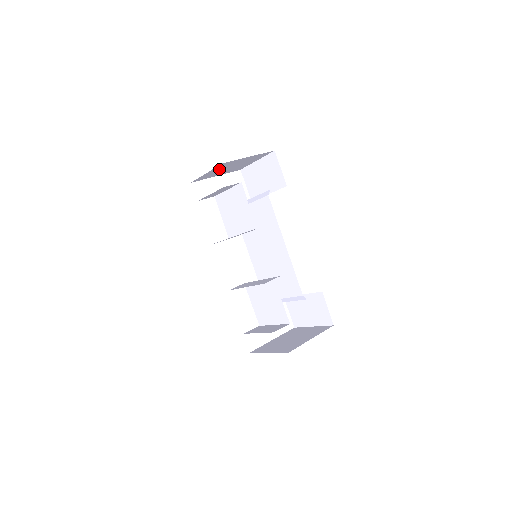
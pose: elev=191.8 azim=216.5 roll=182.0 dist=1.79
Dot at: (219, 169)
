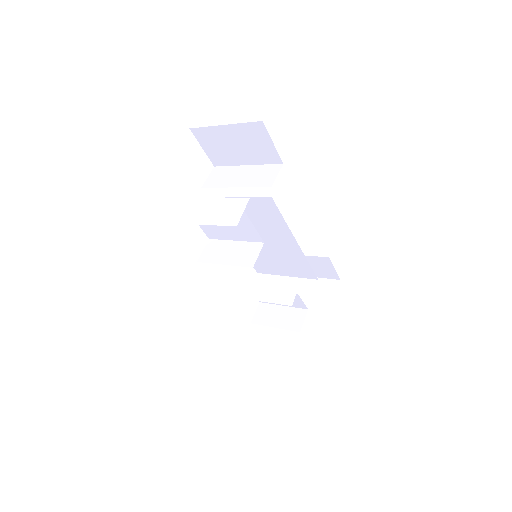
Dot at: occluded
